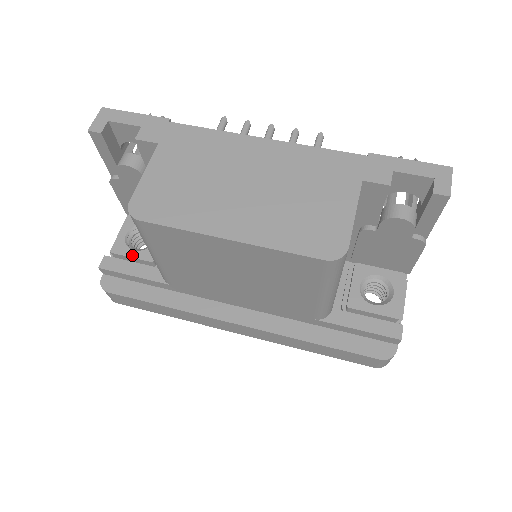
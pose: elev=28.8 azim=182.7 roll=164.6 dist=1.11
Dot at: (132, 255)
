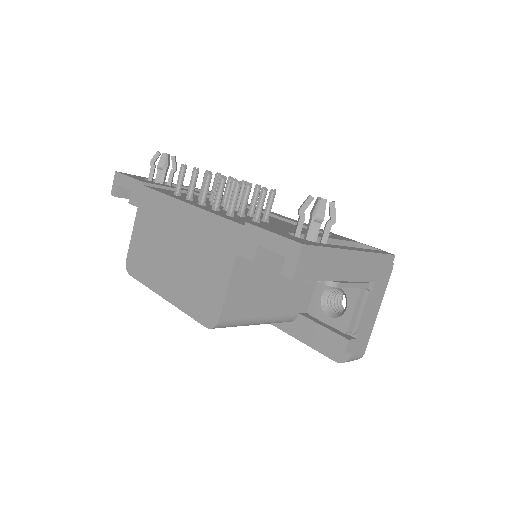
Dot at: occluded
